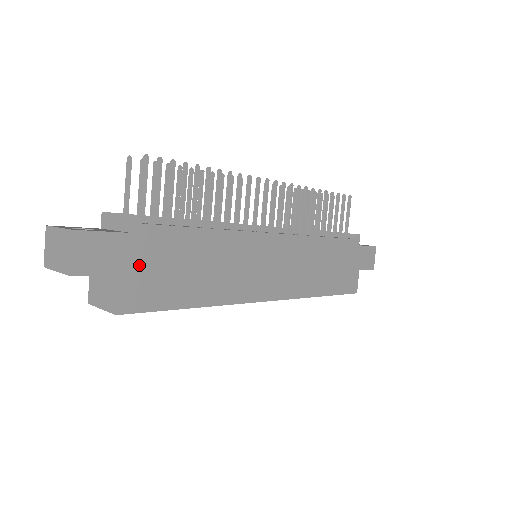
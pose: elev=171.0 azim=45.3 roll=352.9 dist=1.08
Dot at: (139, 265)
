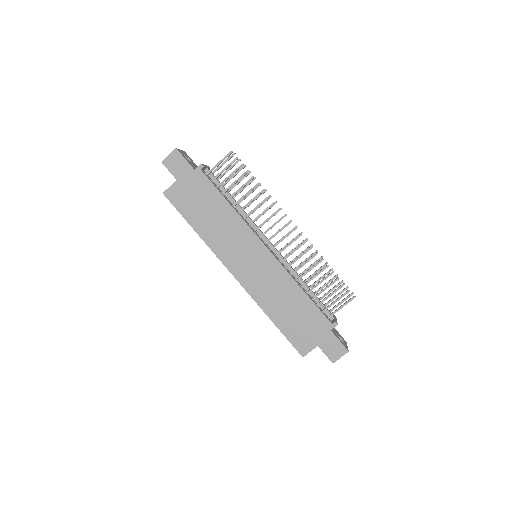
Dot at: (187, 185)
